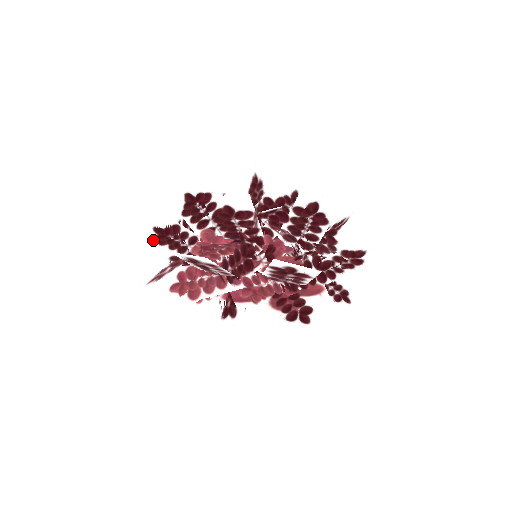
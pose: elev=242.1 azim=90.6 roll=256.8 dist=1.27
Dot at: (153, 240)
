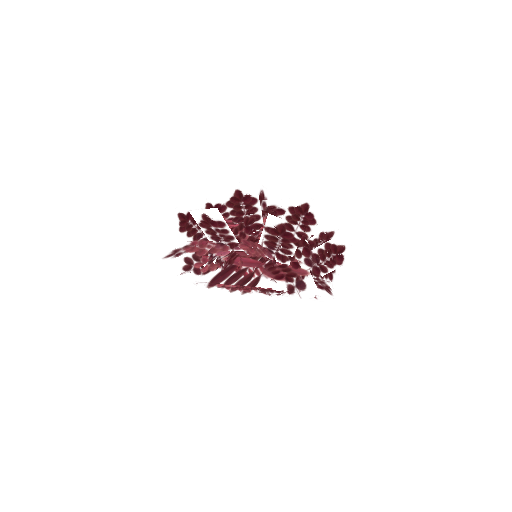
Dot at: (176, 227)
